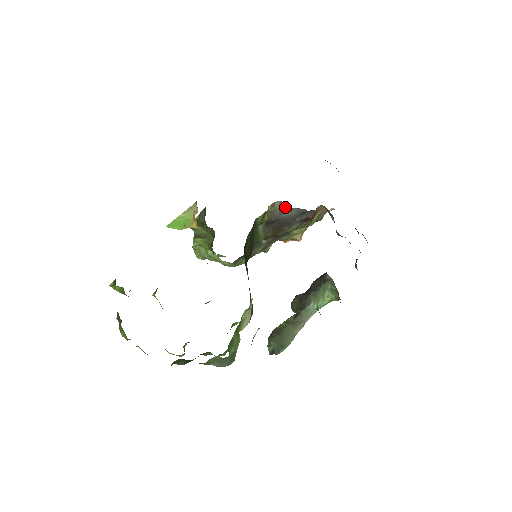
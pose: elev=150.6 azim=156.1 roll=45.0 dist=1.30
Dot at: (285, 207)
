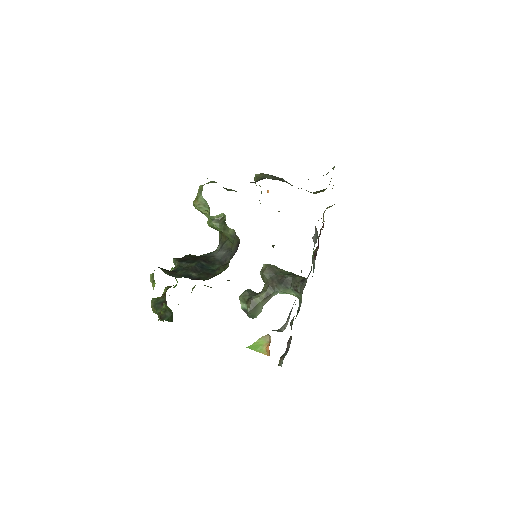
Dot at: occluded
